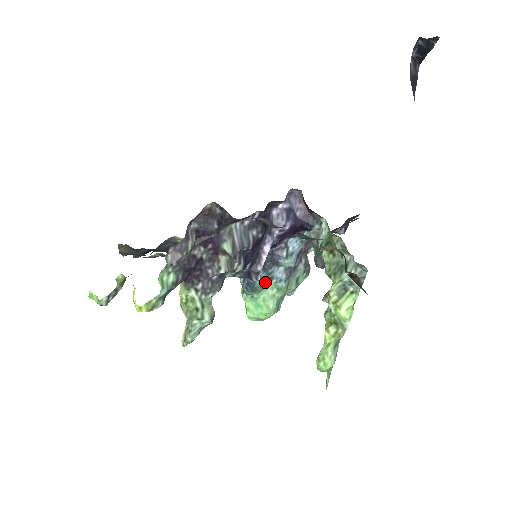
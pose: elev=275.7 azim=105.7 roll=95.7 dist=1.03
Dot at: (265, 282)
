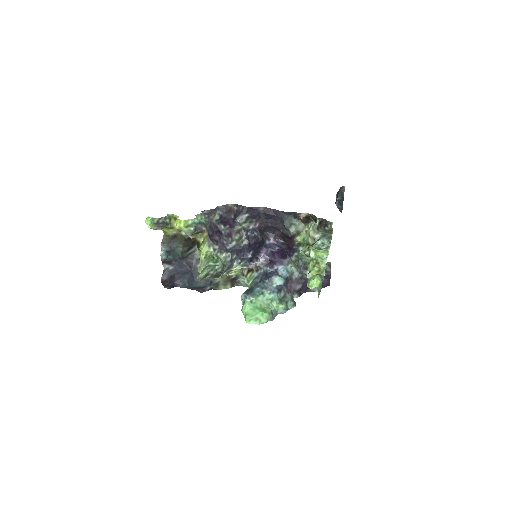
Dot at: (262, 288)
